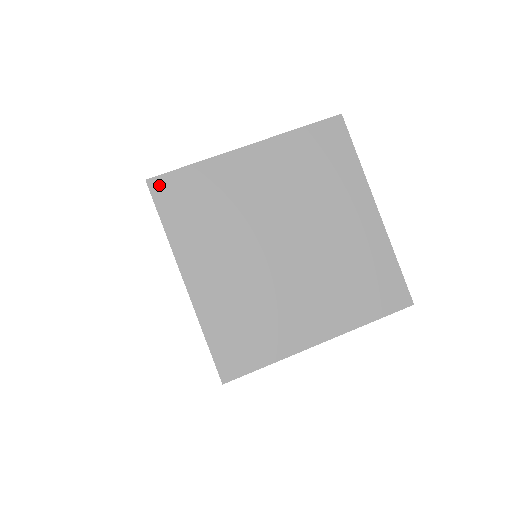
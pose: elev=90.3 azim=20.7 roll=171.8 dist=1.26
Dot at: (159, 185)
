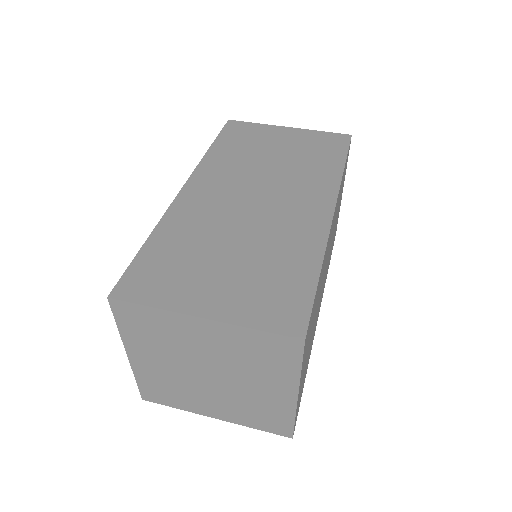
Dot at: (118, 305)
